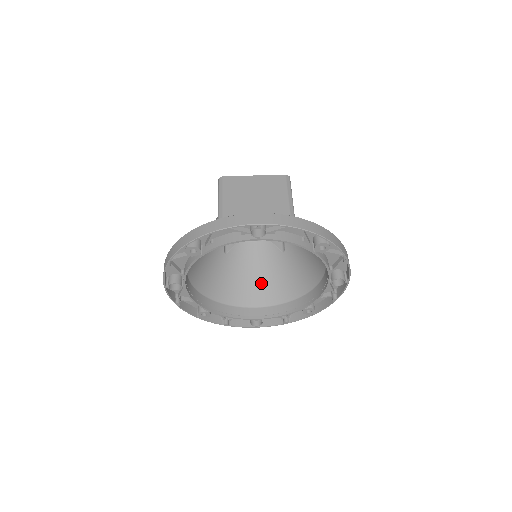
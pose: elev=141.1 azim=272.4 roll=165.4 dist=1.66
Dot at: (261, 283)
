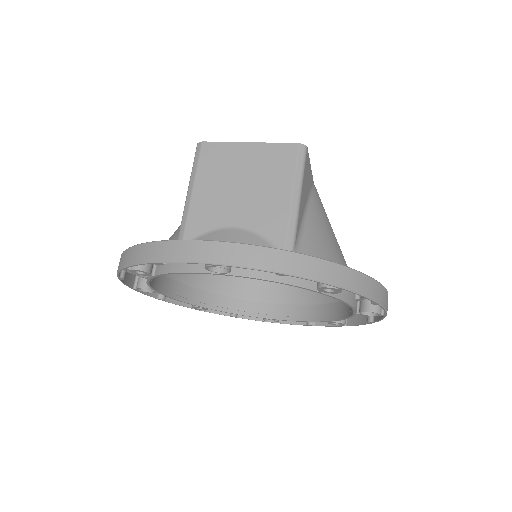
Dot at: occluded
